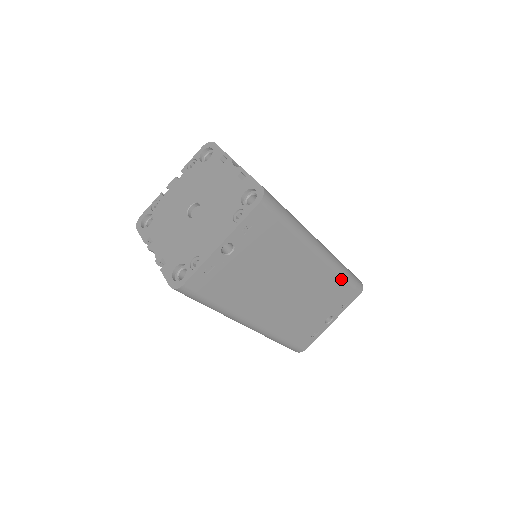
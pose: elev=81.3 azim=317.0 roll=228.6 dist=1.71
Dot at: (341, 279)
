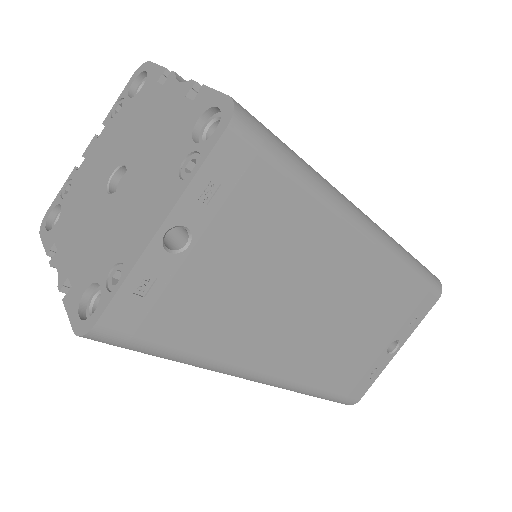
Dot at: (407, 276)
